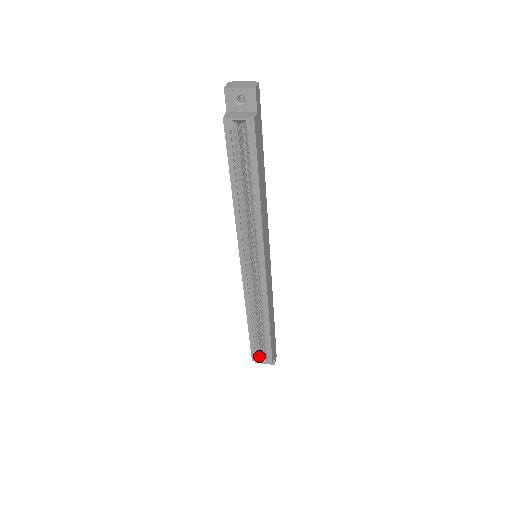
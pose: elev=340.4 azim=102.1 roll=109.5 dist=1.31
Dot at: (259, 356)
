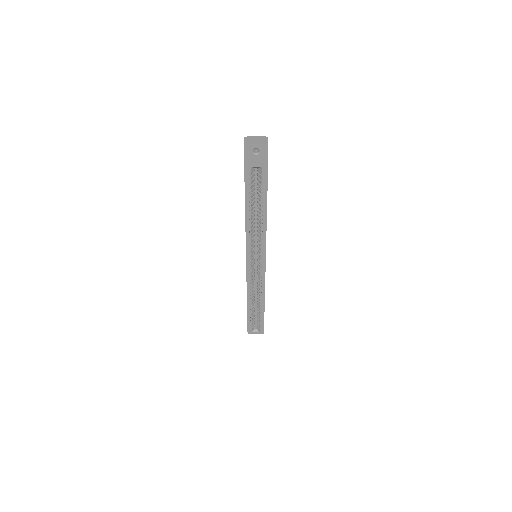
Dot at: (253, 329)
